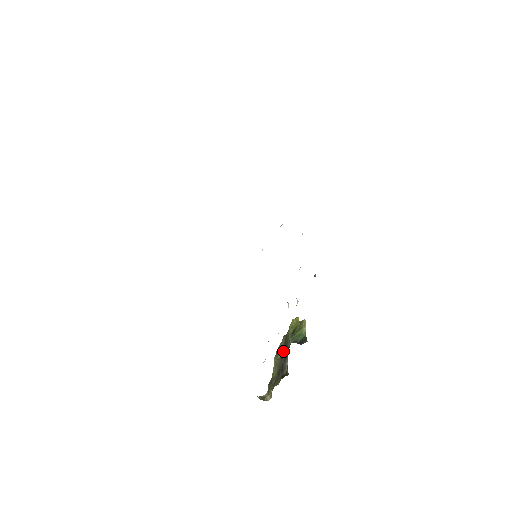
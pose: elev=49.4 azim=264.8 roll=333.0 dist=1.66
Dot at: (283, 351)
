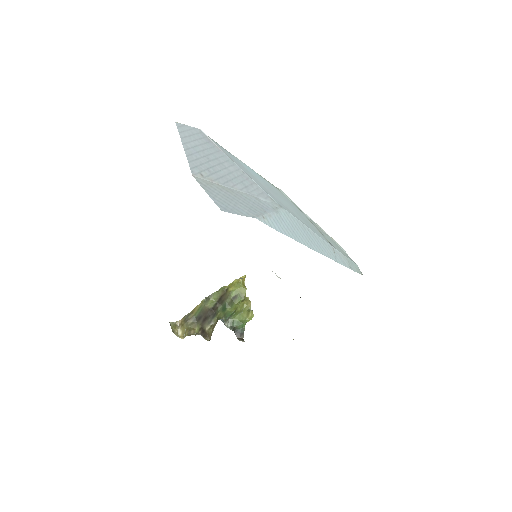
Dot at: (214, 303)
